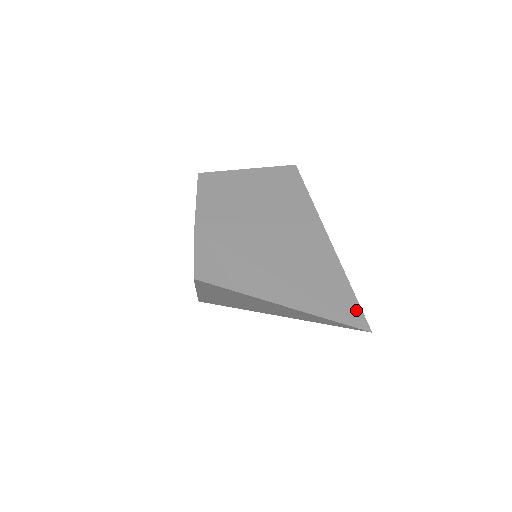
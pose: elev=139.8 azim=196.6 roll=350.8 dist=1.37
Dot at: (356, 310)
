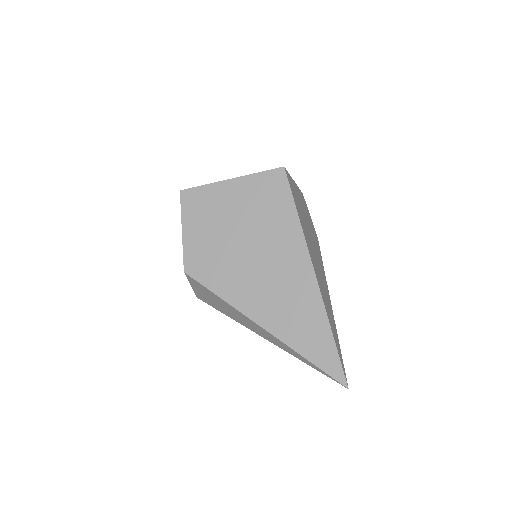
Dot at: (336, 365)
